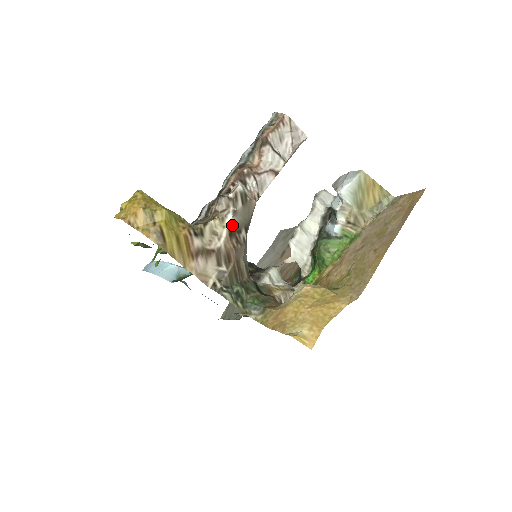
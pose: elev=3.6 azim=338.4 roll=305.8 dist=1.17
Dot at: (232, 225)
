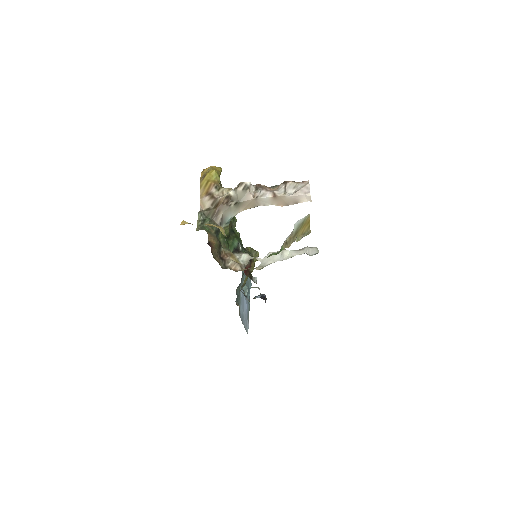
Dot at: (231, 194)
